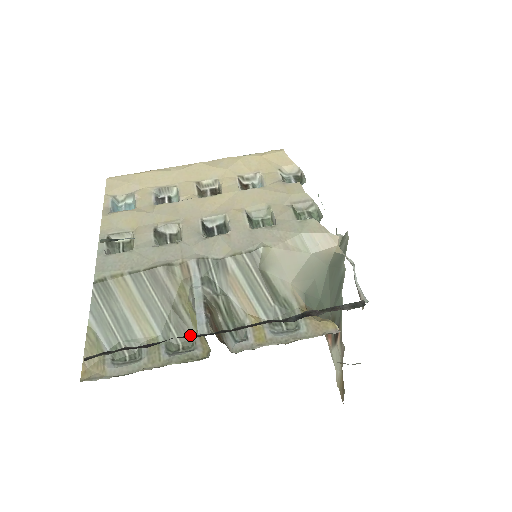
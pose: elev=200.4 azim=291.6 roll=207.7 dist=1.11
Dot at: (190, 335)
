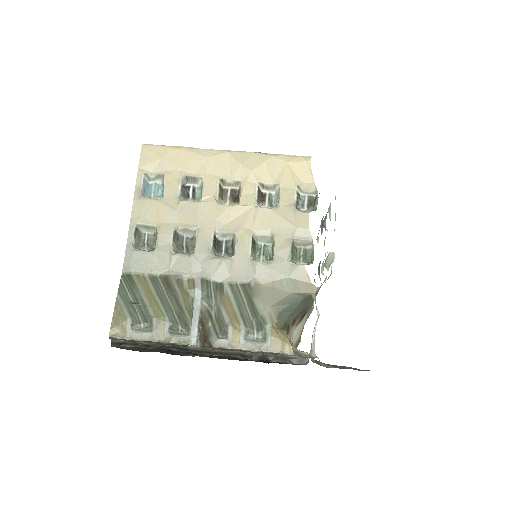
Dot at: (188, 323)
